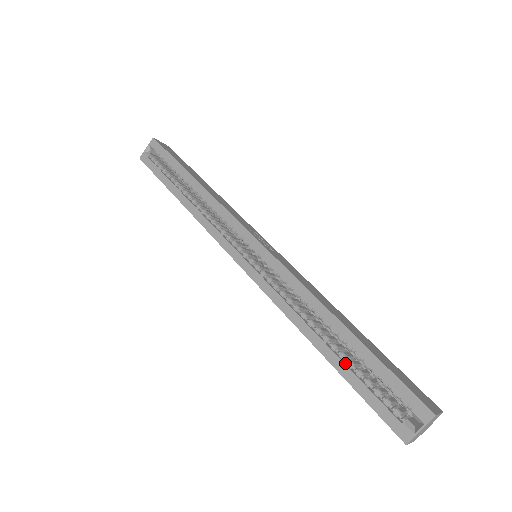
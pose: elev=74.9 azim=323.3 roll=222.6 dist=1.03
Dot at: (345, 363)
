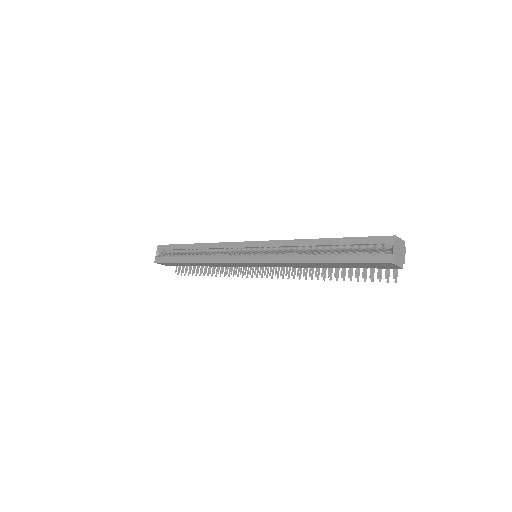
Dot at: (336, 256)
